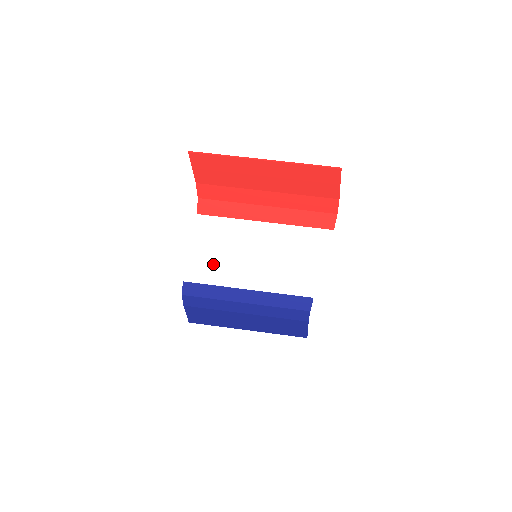
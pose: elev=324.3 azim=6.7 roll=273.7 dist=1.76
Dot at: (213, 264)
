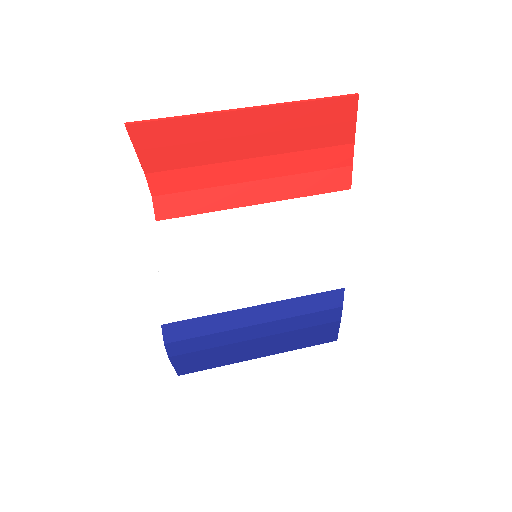
Dot at: (199, 286)
